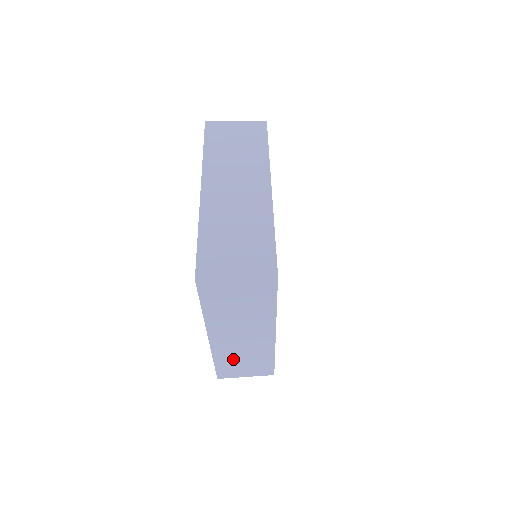
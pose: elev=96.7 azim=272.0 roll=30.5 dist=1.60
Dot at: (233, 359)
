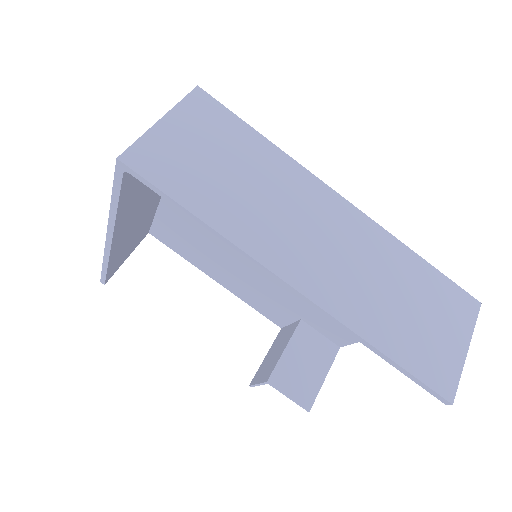
Dot at: (388, 314)
